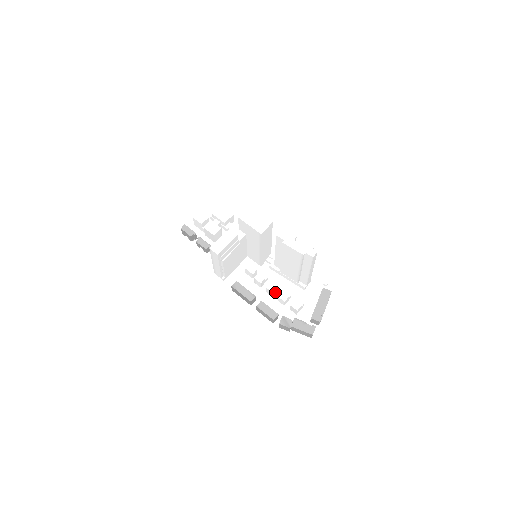
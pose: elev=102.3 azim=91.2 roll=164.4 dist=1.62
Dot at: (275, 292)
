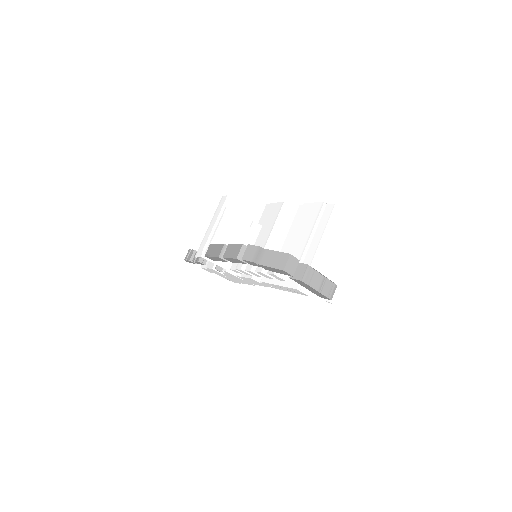
Dot at: occluded
